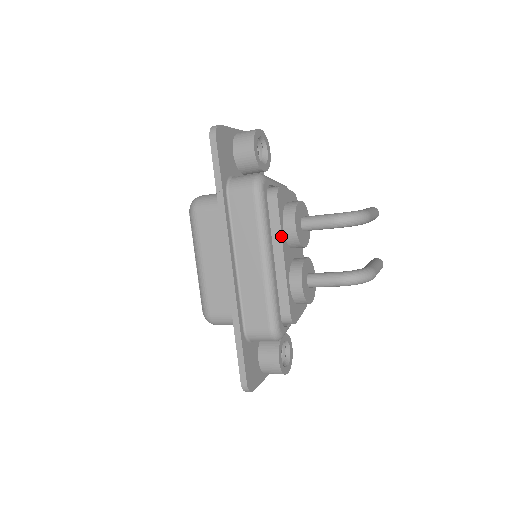
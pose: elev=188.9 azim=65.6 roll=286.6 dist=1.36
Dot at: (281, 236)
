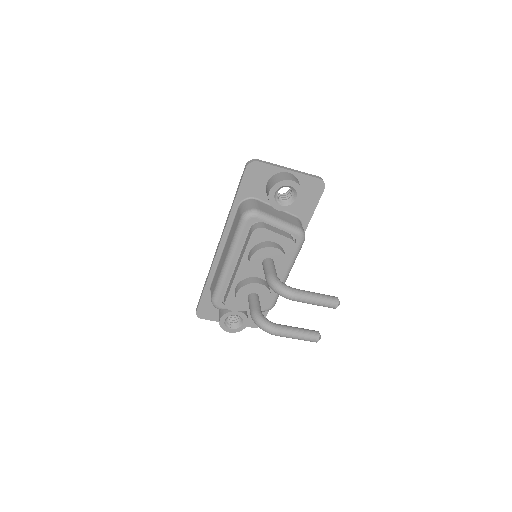
Dot at: (242, 257)
